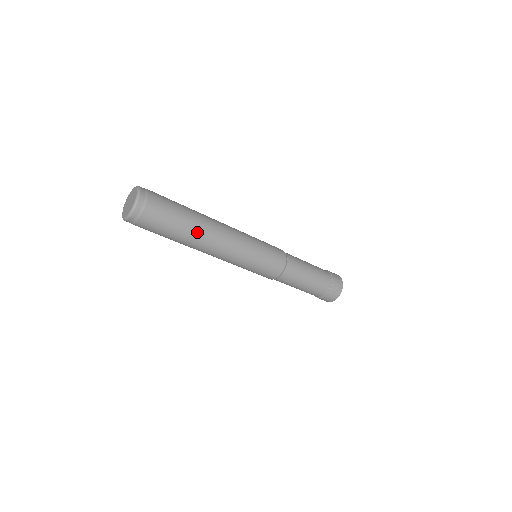
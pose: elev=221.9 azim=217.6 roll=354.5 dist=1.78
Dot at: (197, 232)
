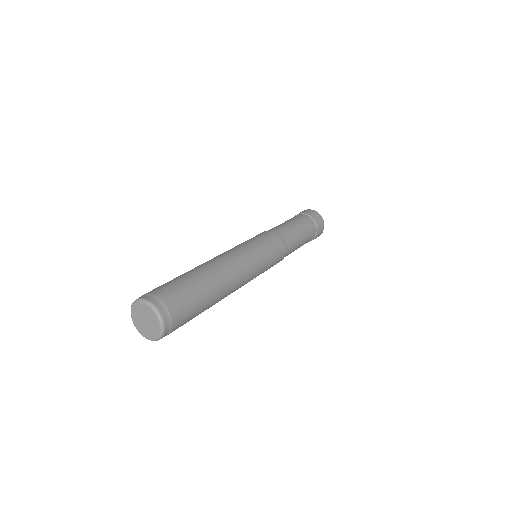
Dot at: occluded
